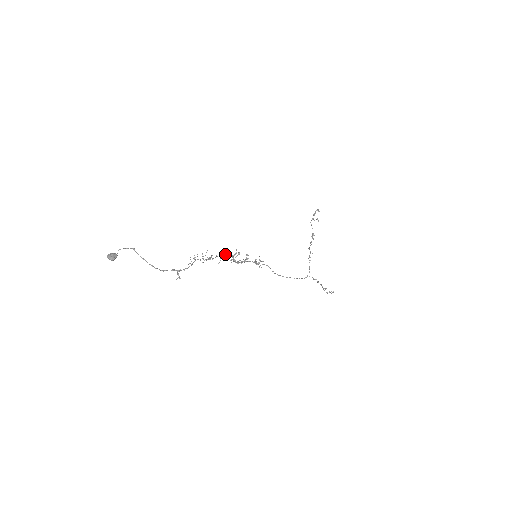
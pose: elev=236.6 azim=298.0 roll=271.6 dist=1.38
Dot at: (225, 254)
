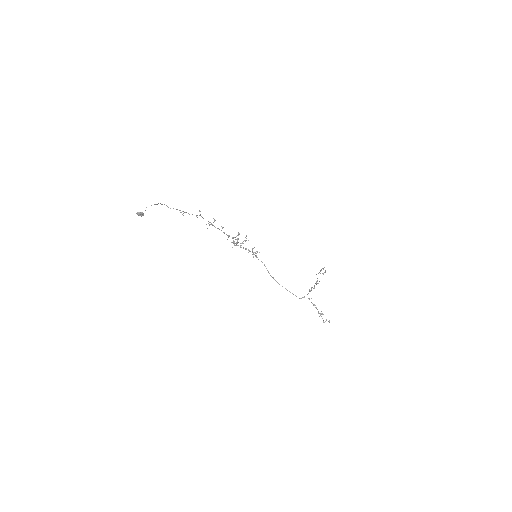
Dot at: (228, 236)
